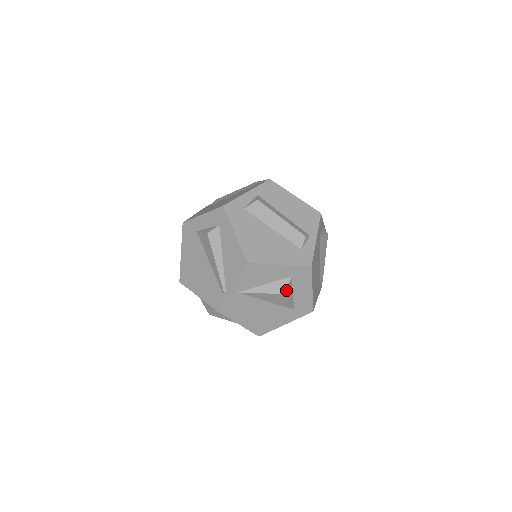
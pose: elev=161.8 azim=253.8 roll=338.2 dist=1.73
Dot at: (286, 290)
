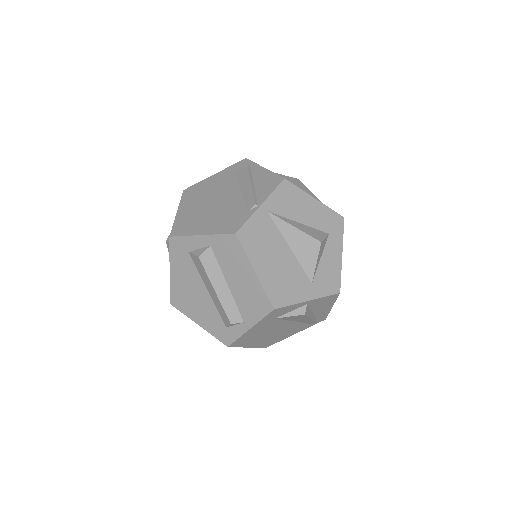
Dot at: occluded
